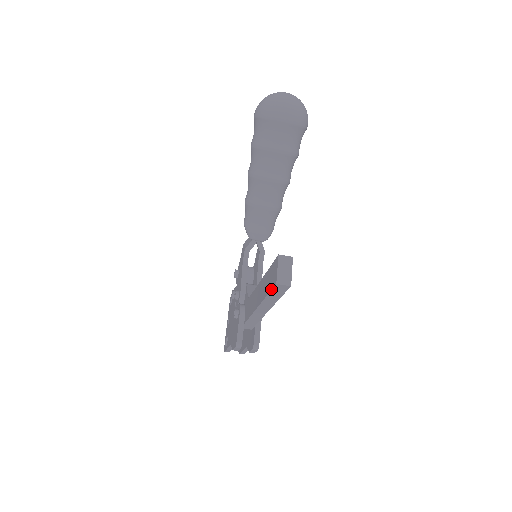
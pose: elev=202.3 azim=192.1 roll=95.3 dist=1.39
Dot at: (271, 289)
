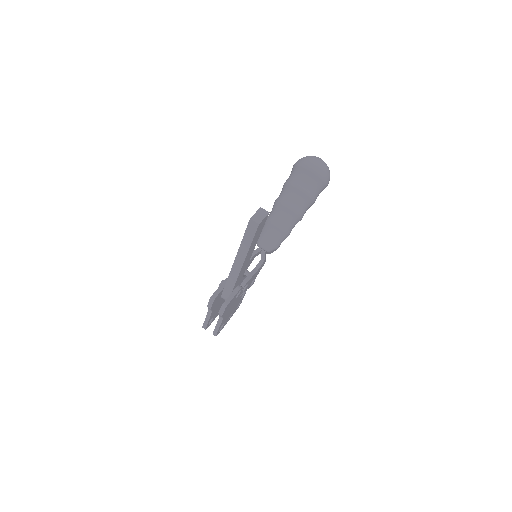
Dot at: occluded
